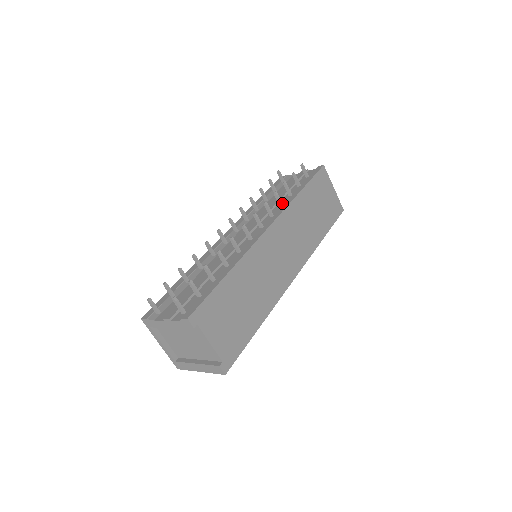
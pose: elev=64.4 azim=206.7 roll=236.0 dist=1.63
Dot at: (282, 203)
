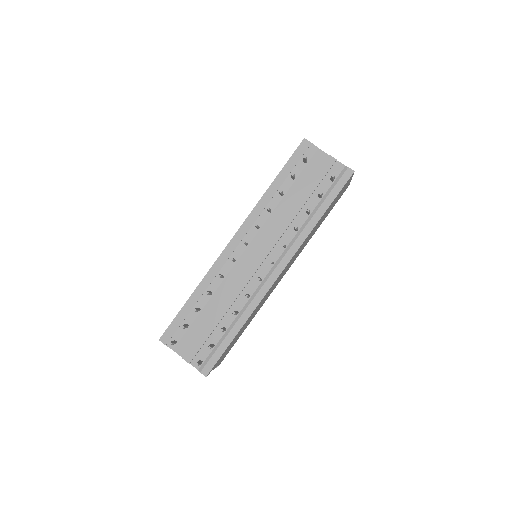
Dot at: (298, 230)
